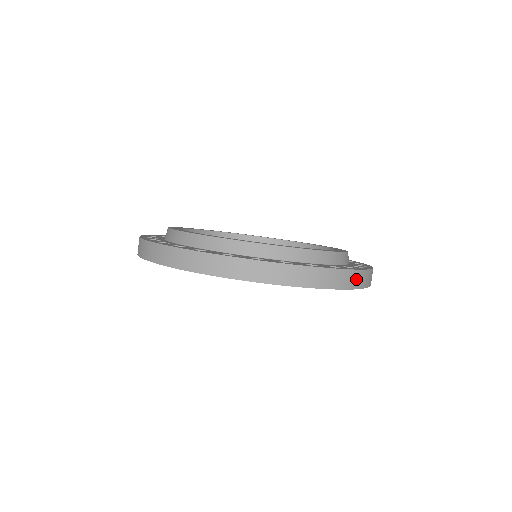
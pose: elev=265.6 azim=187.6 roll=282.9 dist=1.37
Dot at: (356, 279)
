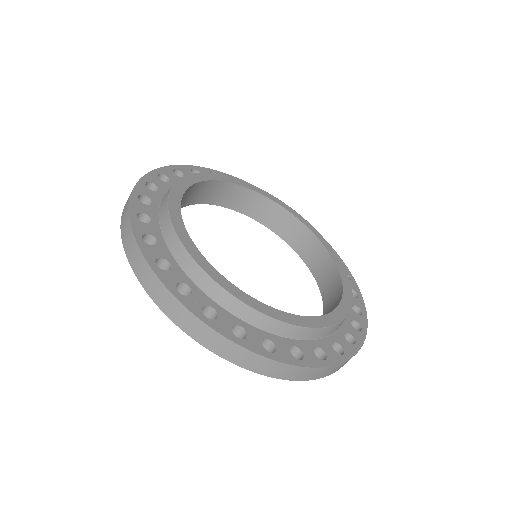
Dot at: (314, 373)
